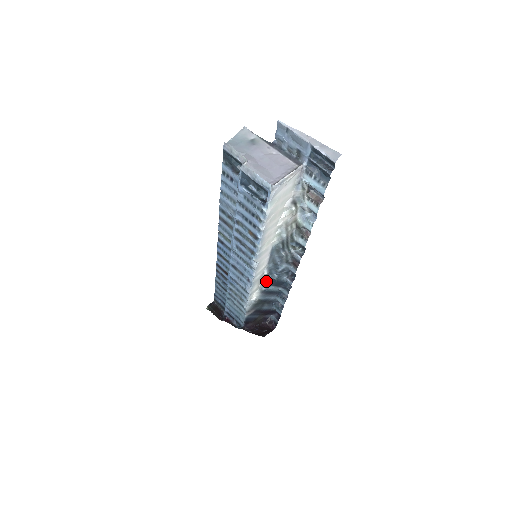
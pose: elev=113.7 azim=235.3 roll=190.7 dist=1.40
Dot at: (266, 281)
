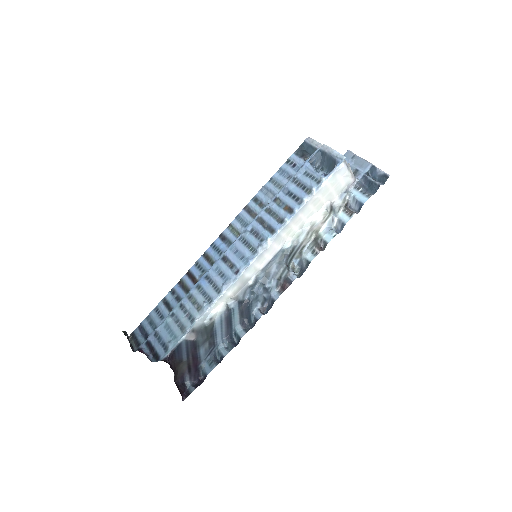
Dot at: (241, 296)
